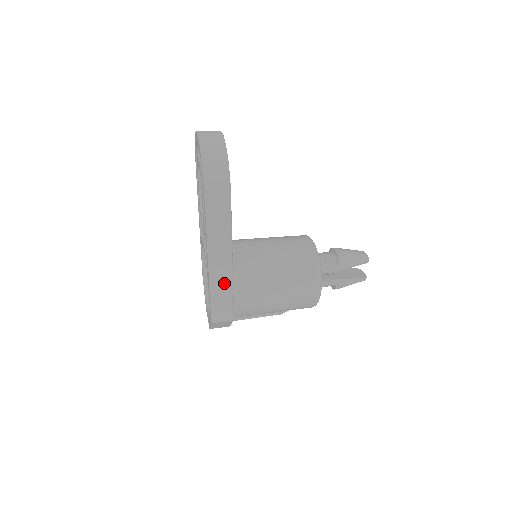
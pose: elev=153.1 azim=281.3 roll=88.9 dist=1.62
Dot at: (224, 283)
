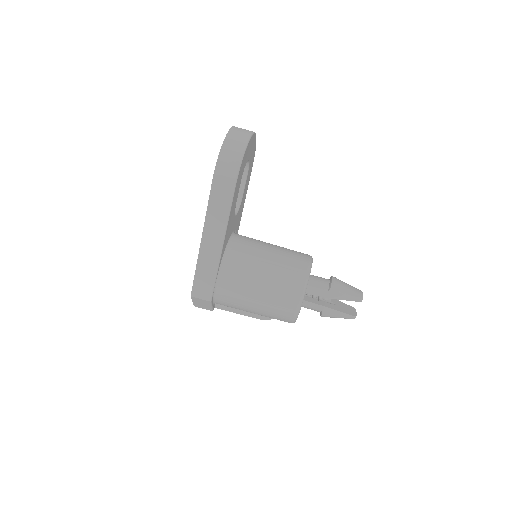
Dot at: (211, 263)
